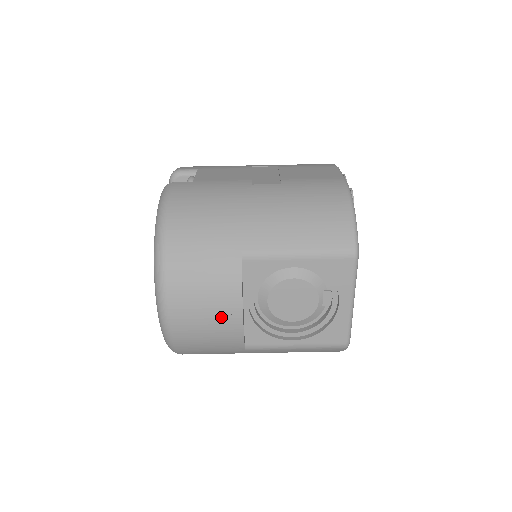
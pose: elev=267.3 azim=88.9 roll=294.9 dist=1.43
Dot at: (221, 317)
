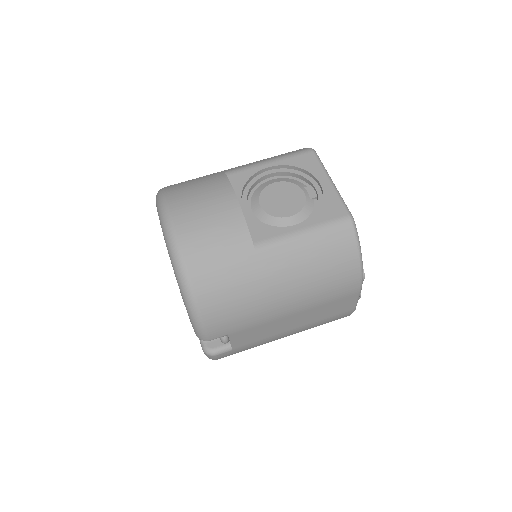
Dot at: (219, 206)
